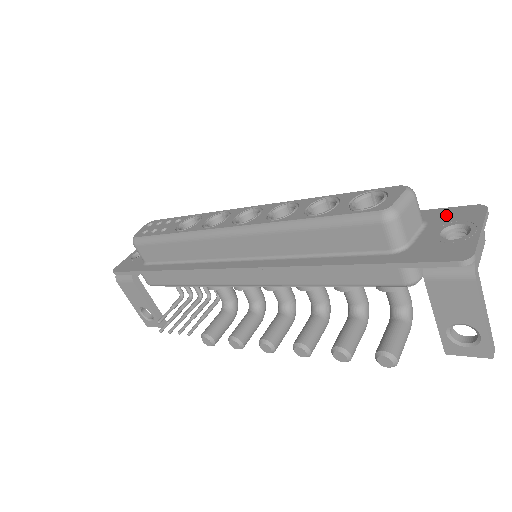
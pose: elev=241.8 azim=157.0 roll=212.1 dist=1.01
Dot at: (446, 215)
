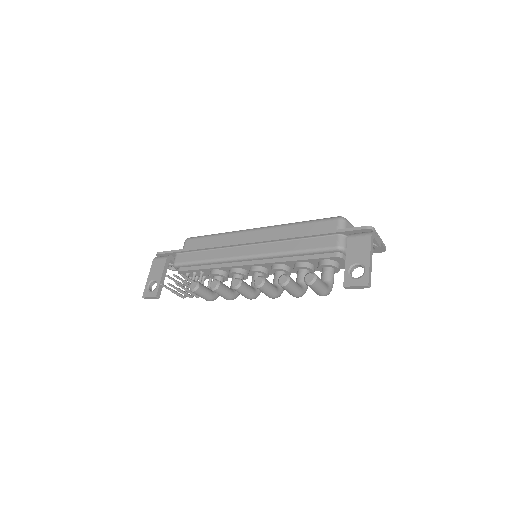
Dot at: occluded
